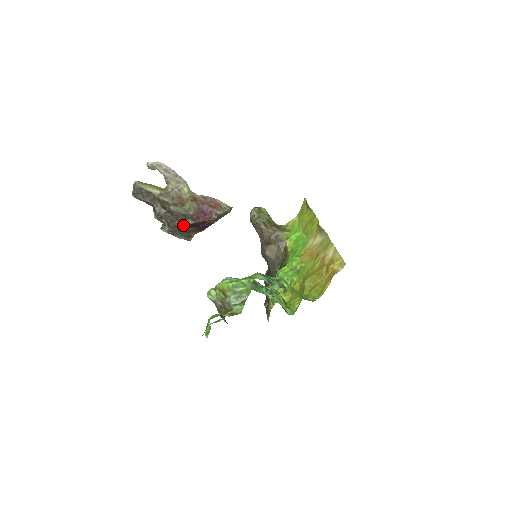
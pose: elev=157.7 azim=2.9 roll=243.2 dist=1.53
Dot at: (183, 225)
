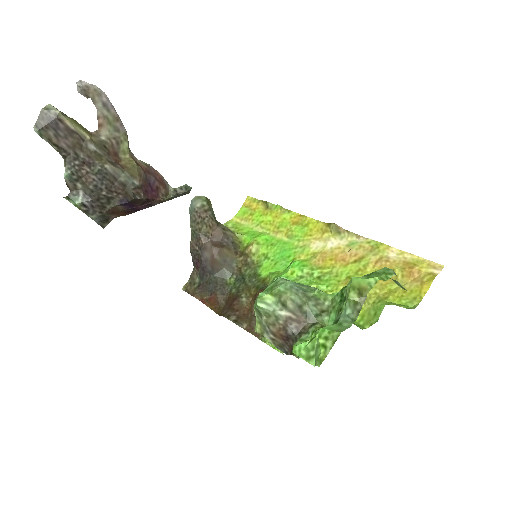
Dot at: (112, 199)
